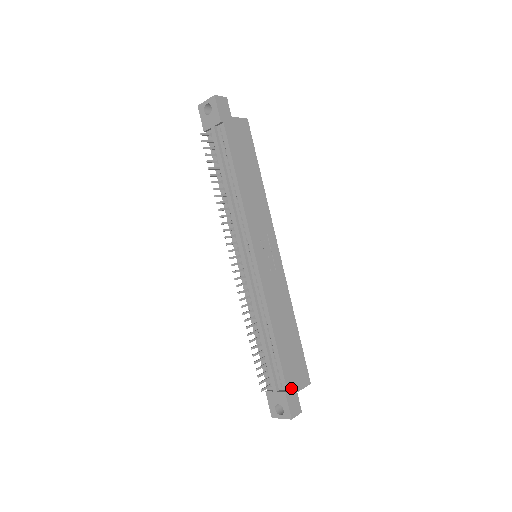
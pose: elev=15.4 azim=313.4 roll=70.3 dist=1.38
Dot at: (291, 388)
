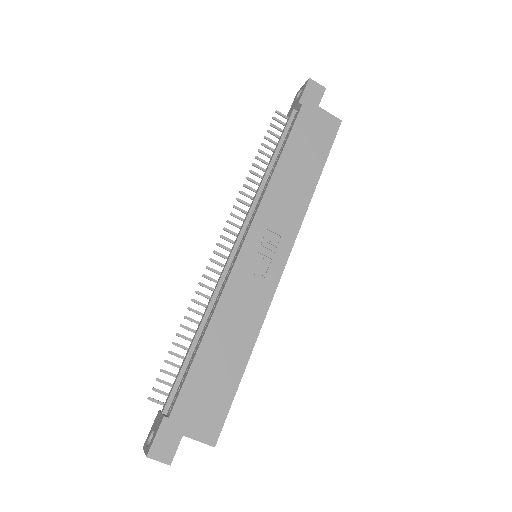
Dot at: (177, 421)
